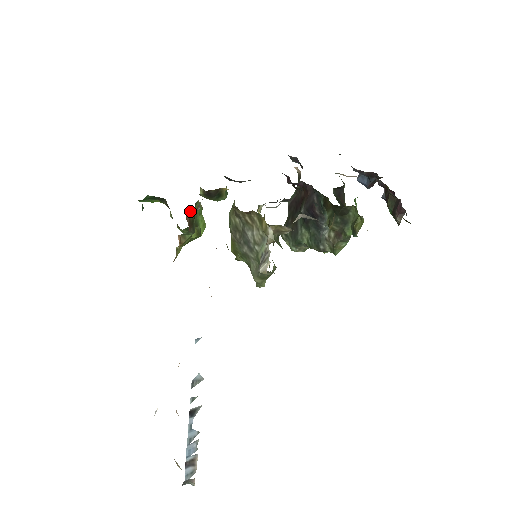
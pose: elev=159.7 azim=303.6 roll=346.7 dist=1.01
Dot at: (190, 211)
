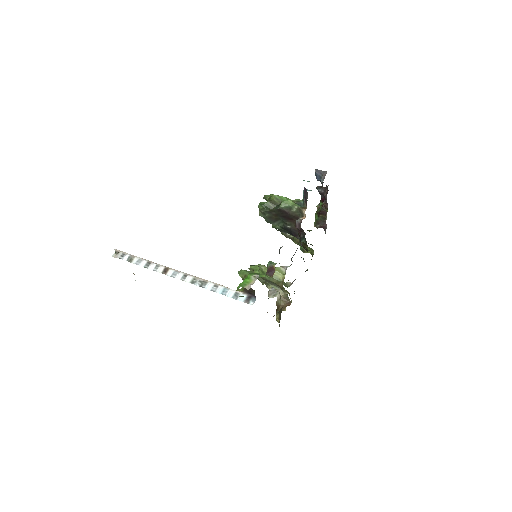
Dot at: occluded
